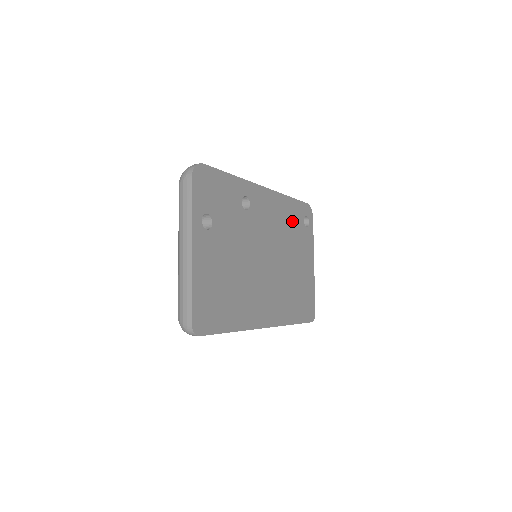
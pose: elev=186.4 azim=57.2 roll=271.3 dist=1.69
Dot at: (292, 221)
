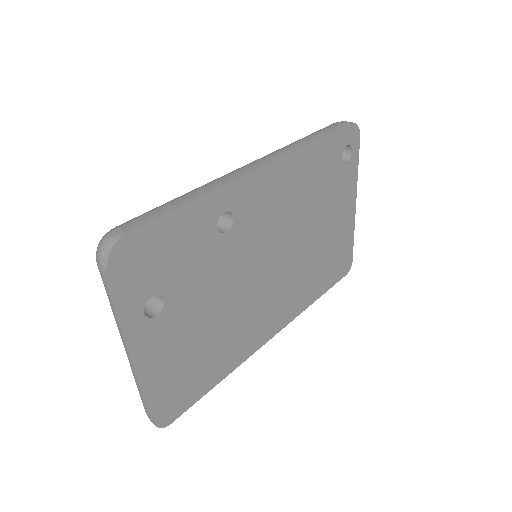
Dot at: (318, 175)
